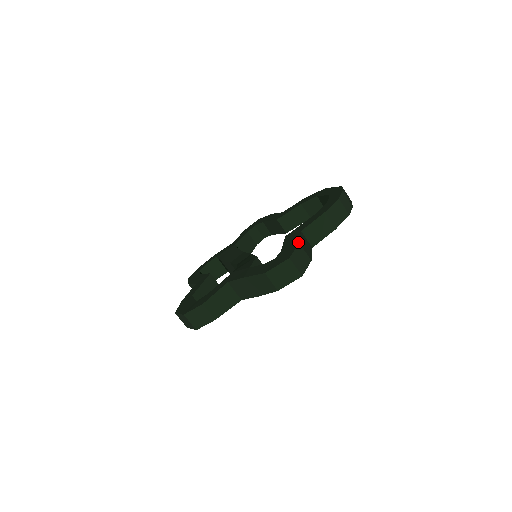
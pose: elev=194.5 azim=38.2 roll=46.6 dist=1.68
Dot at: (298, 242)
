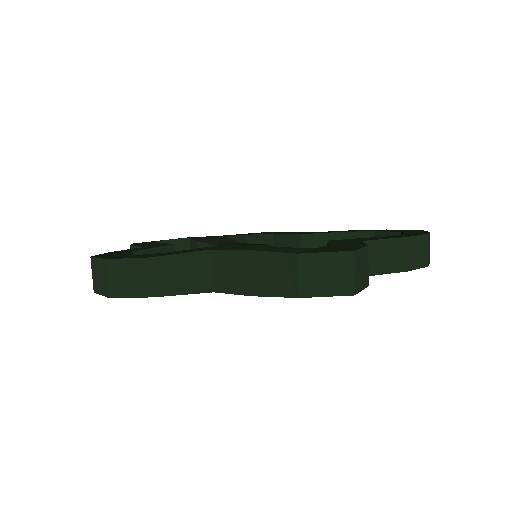
Dot at: (365, 244)
